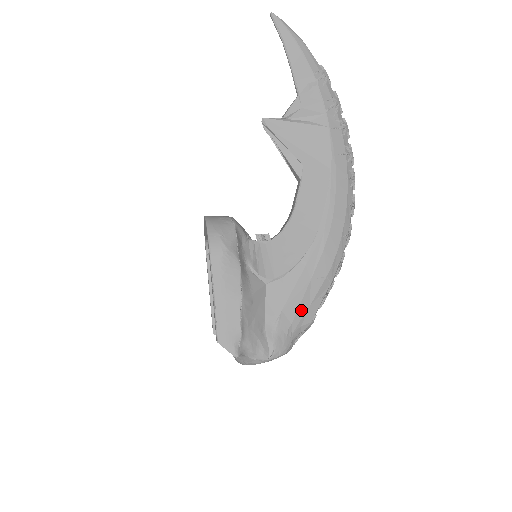
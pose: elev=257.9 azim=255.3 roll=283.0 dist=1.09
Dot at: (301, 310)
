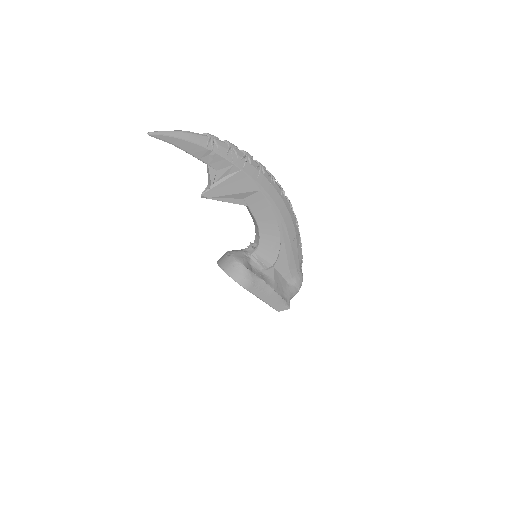
Dot at: (296, 259)
